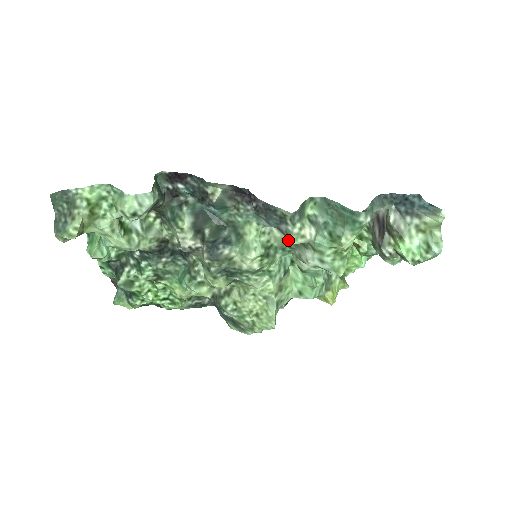
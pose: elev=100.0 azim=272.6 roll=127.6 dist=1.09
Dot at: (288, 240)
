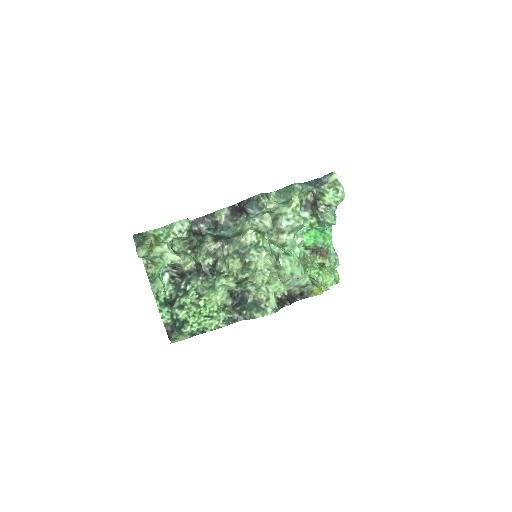
Dot at: (268, 225)
